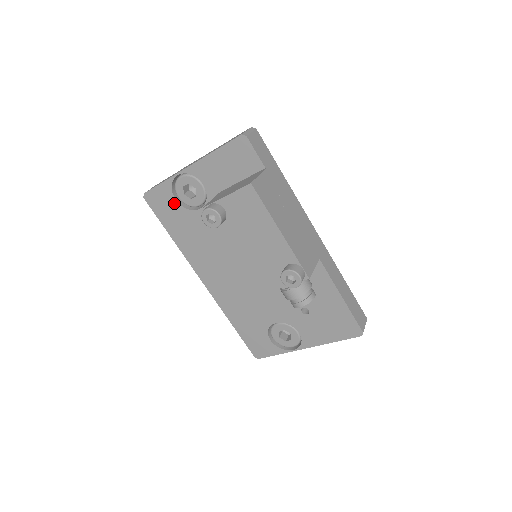
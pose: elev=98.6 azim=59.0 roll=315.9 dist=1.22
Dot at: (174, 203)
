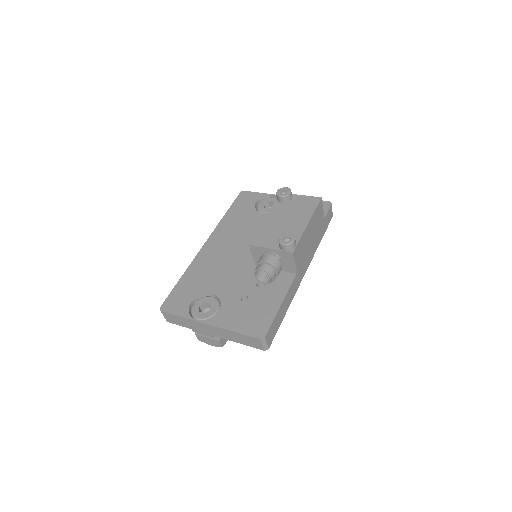
Dot at: (253, 203)
